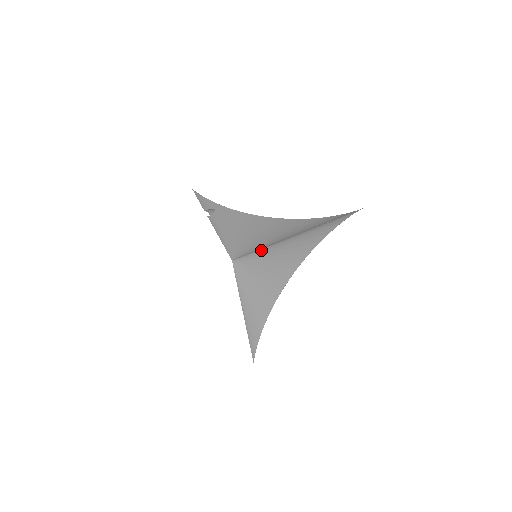
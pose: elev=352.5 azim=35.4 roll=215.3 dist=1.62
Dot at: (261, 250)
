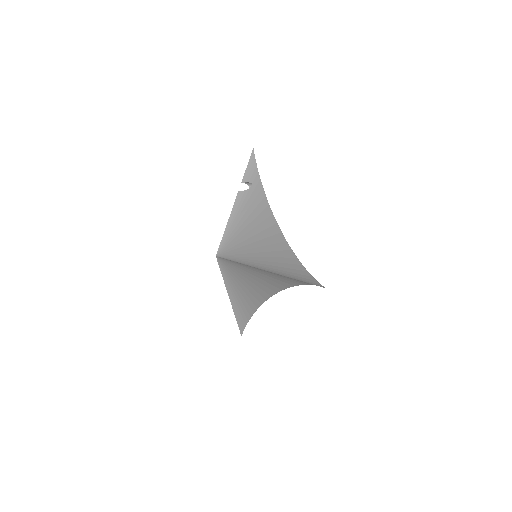
Dot at: (238, 262)
